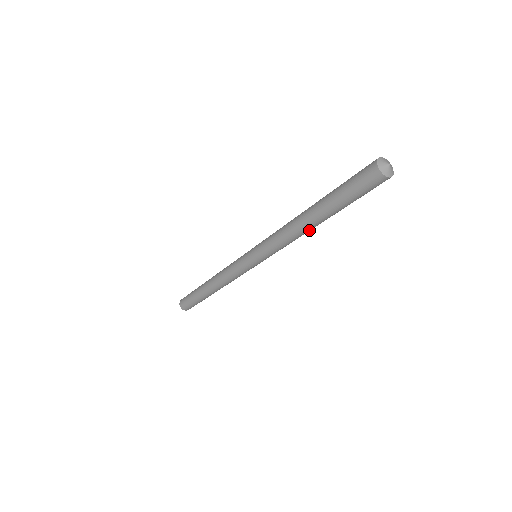
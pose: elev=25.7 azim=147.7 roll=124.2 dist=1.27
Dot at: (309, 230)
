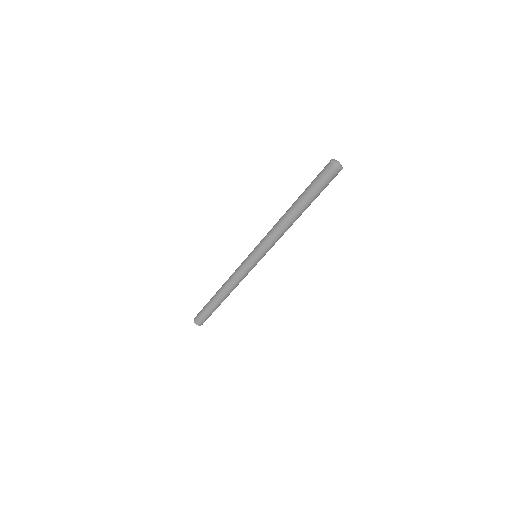
Dot at: occluded
